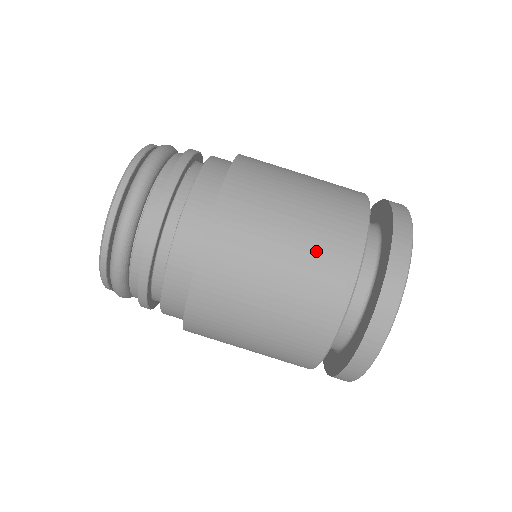
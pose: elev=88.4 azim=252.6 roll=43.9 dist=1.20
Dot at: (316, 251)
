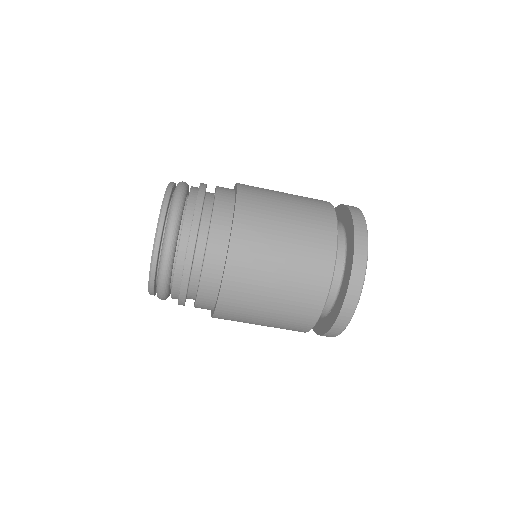
Dot at: (307, 229)
